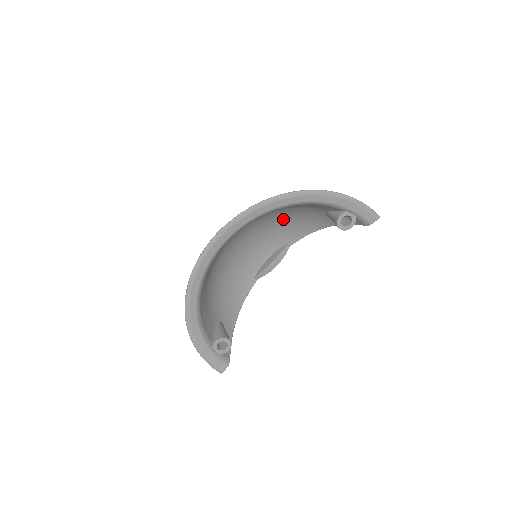
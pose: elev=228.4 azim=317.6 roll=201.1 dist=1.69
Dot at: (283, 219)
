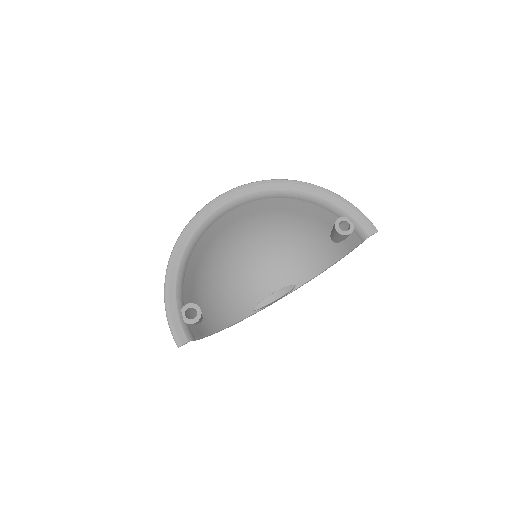
Dot at: (292, 247)
